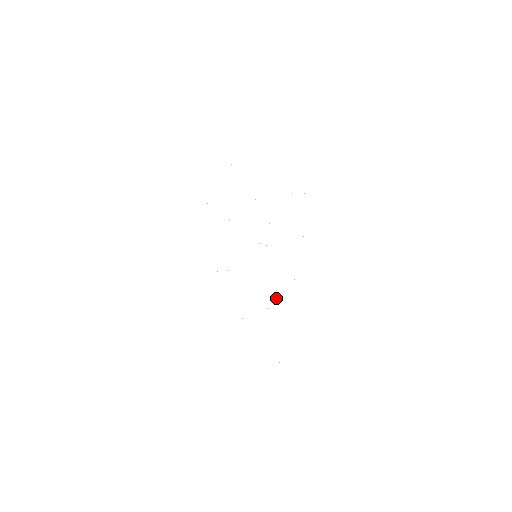
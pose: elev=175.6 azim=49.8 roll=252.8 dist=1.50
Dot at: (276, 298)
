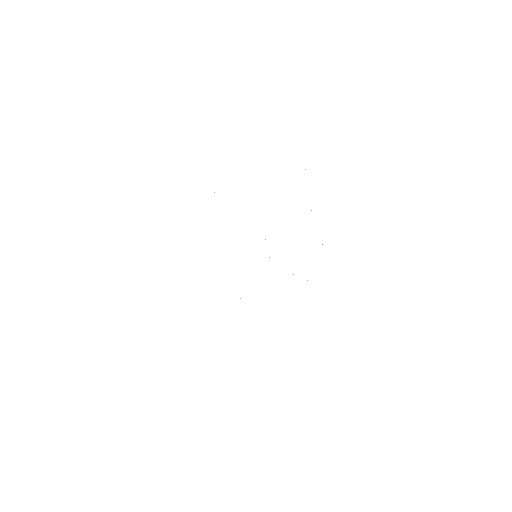
Dot at: occluded
